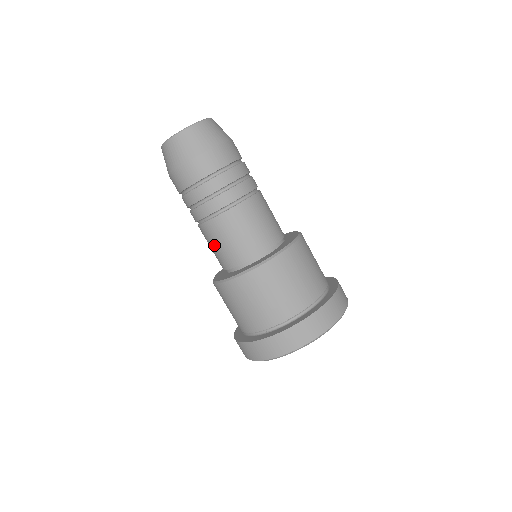
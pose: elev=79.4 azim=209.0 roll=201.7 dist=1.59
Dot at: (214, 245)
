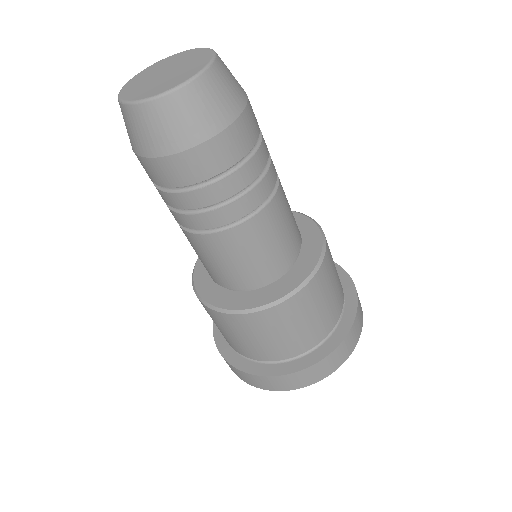
Dot at: (196, 253)
